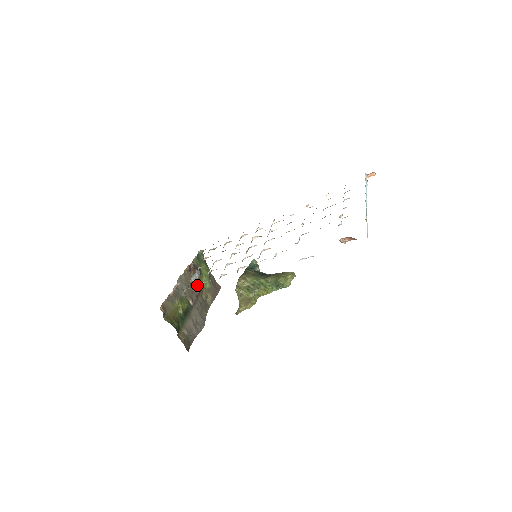
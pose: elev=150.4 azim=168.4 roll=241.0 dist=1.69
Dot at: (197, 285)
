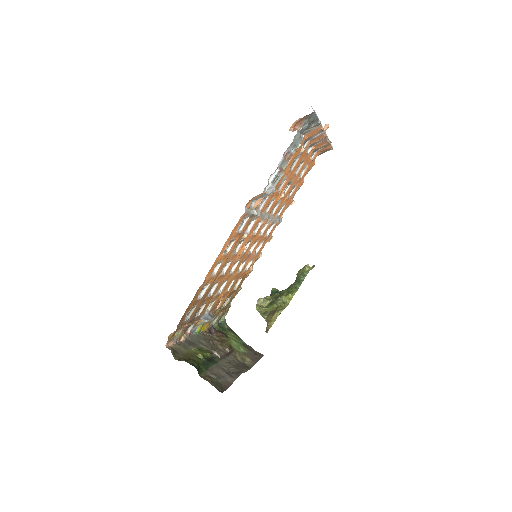
Dot at: (223, 344)
